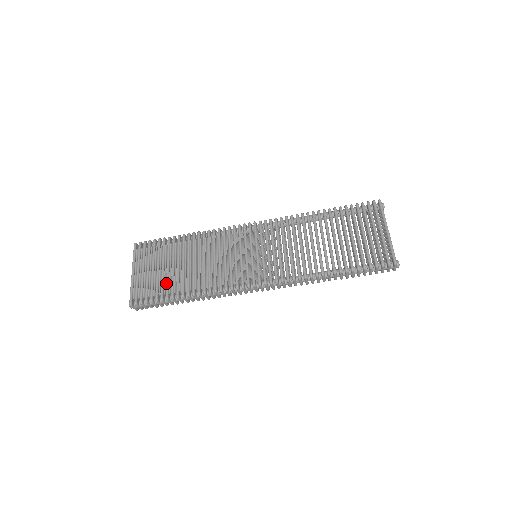
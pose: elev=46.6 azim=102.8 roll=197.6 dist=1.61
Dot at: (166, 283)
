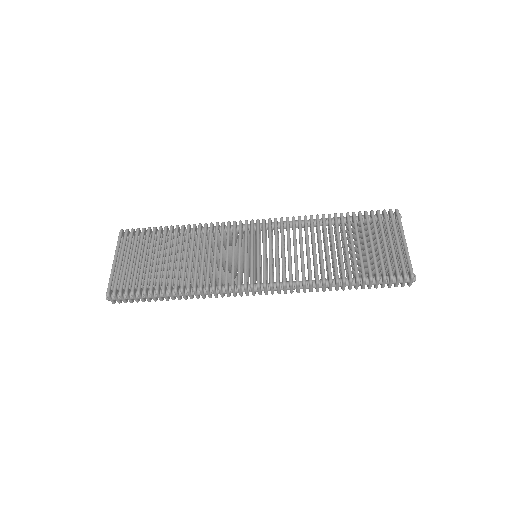
Dot at: (151, 275)
